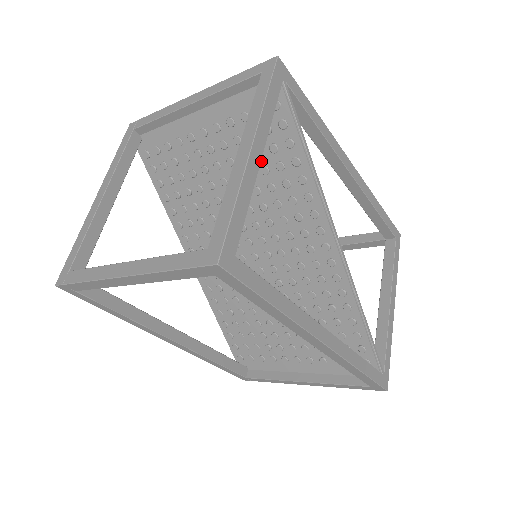
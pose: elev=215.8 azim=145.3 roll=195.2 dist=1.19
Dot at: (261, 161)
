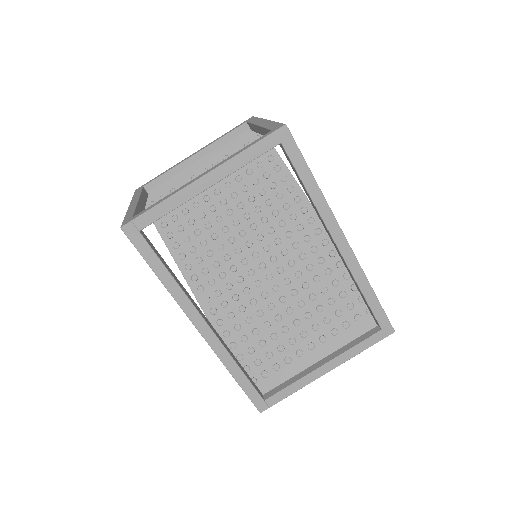
Dot at: (252, 177)
